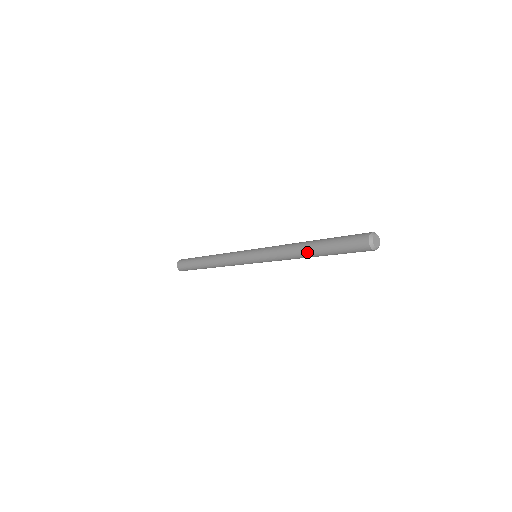
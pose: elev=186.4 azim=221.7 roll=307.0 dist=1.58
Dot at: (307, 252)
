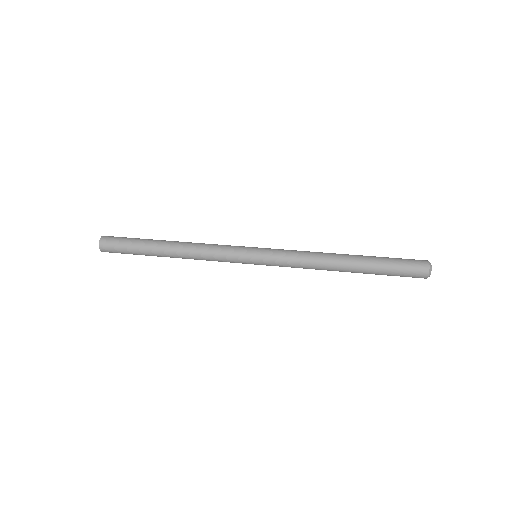
Dot at: occluded
